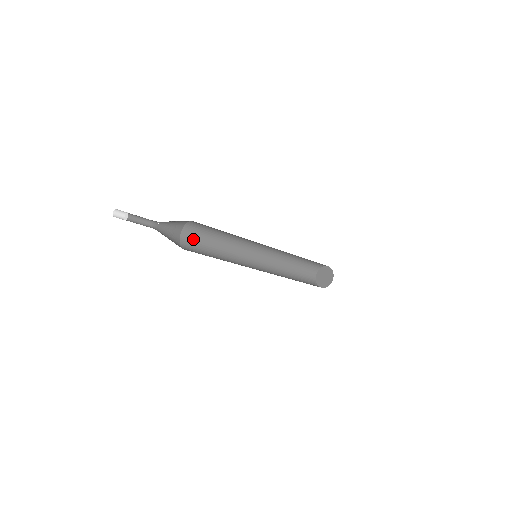
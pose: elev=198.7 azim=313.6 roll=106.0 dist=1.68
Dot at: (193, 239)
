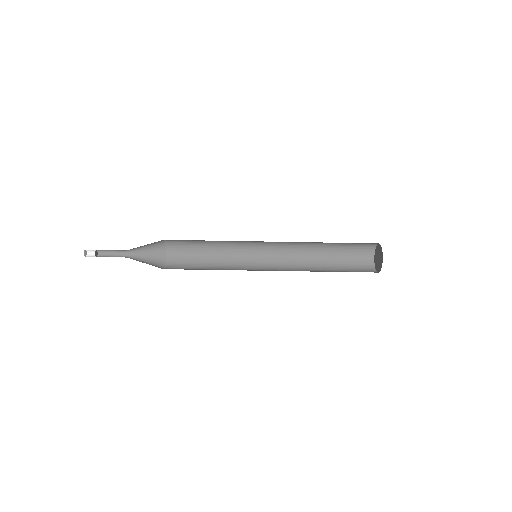
Dot at: (182, 249)
